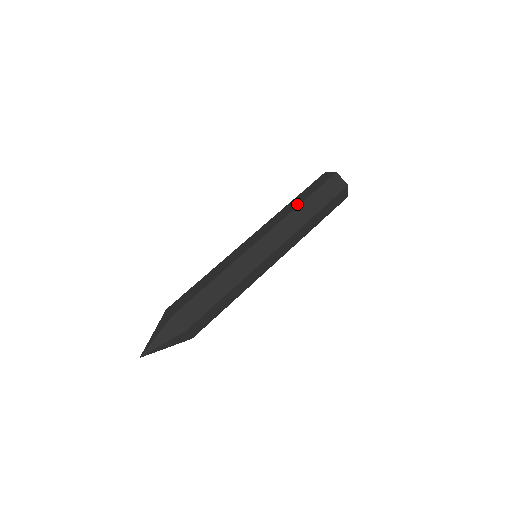
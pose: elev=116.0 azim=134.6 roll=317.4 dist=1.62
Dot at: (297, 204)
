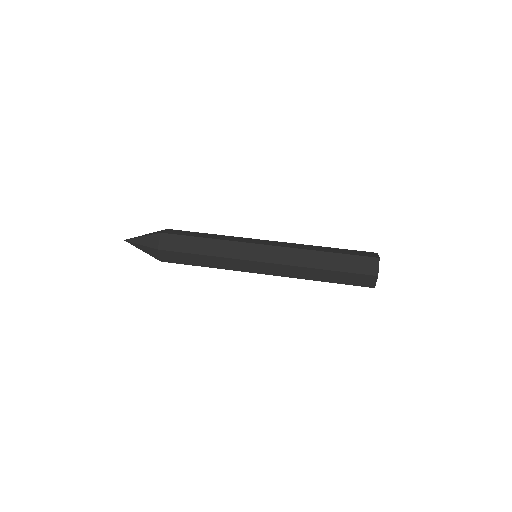
Dot at: occluded
